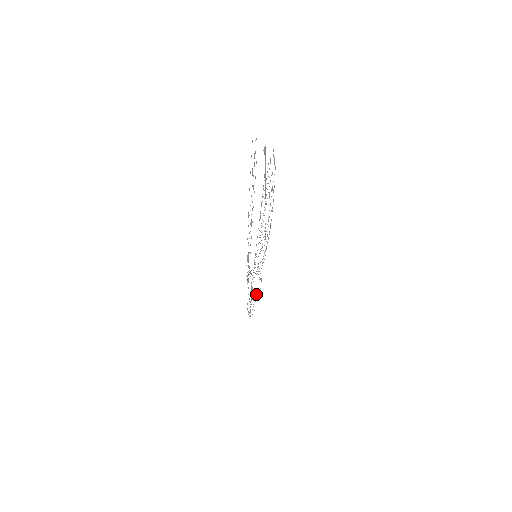
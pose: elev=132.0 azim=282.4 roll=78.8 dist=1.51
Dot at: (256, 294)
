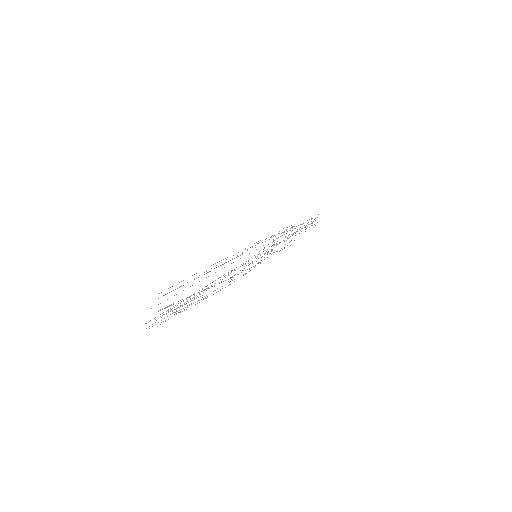
Dot at: occluded
